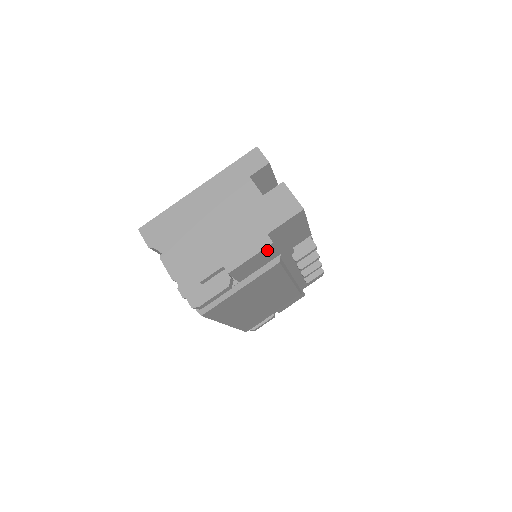
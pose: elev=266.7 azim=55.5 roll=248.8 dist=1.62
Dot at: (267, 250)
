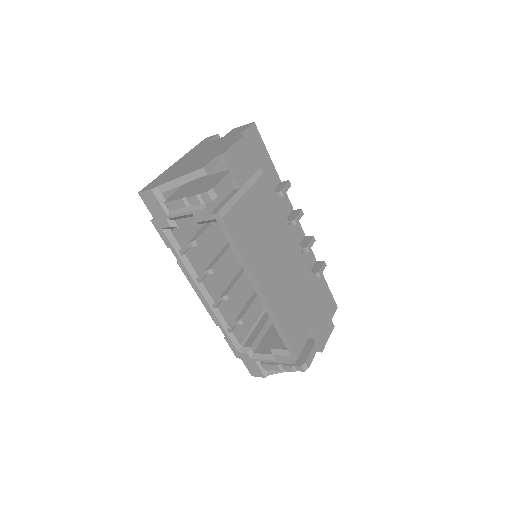
Dot at: (244, 145)
